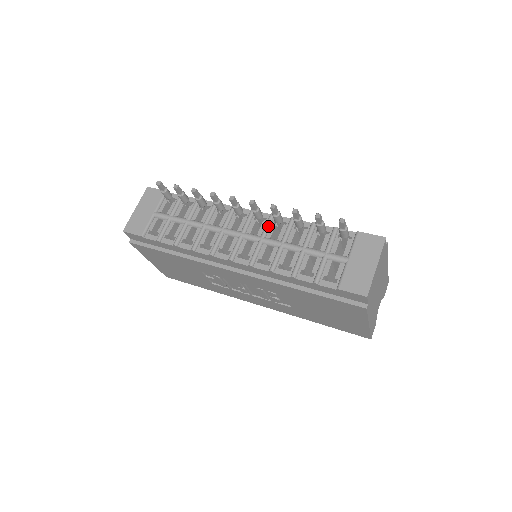
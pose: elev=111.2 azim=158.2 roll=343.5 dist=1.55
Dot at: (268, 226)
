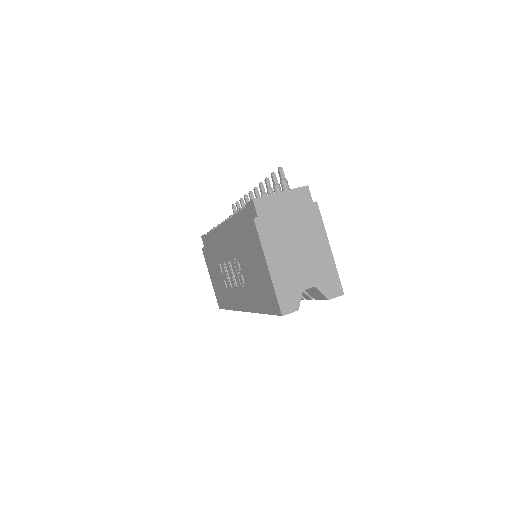
Dot at: occluded
